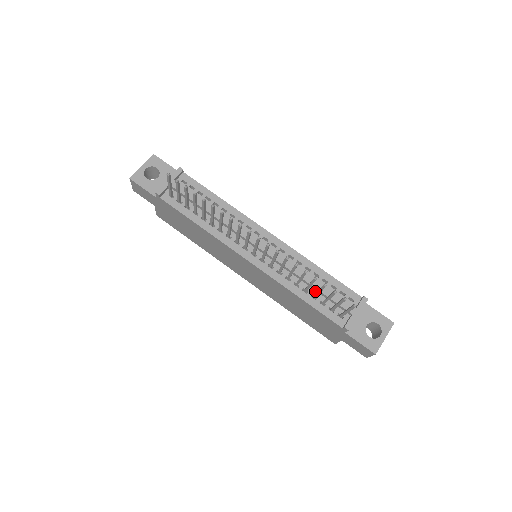
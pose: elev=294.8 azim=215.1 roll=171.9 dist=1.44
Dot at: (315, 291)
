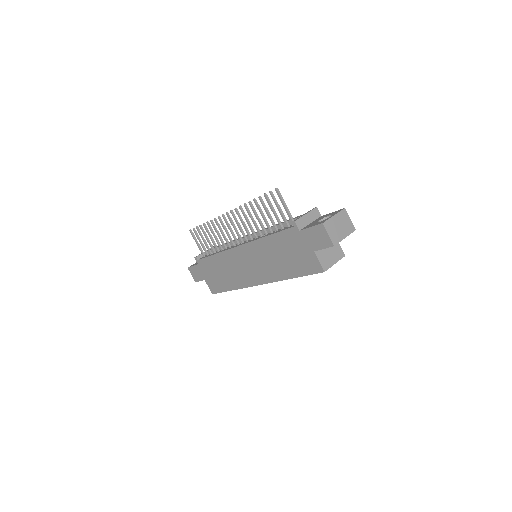
Dot at: (279, 229)
